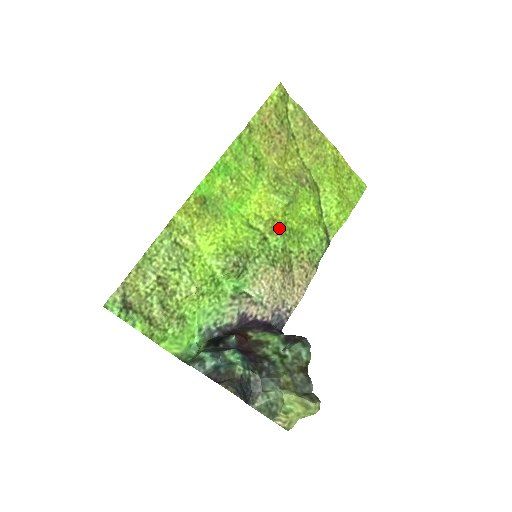
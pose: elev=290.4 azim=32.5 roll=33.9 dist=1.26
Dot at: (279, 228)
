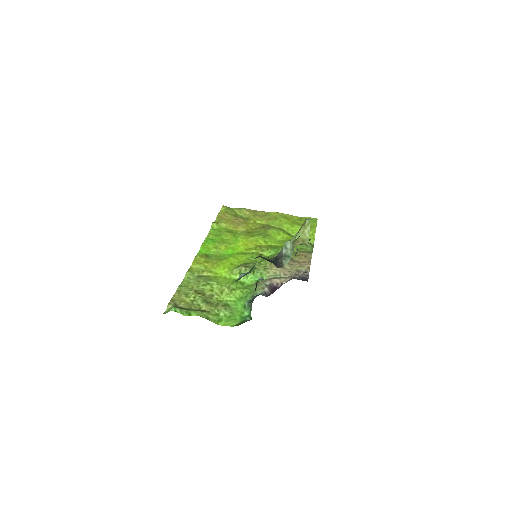
Dot at: (267, 247)
